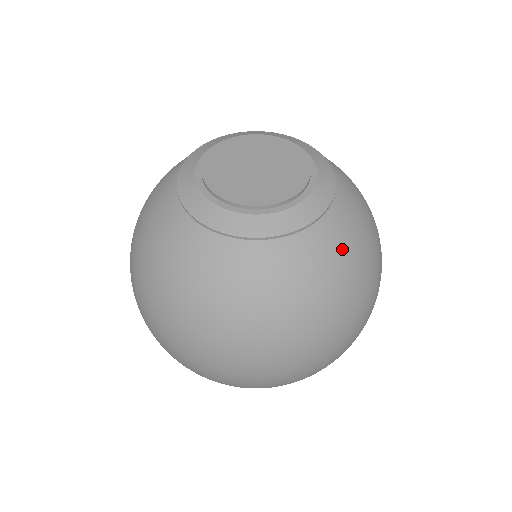
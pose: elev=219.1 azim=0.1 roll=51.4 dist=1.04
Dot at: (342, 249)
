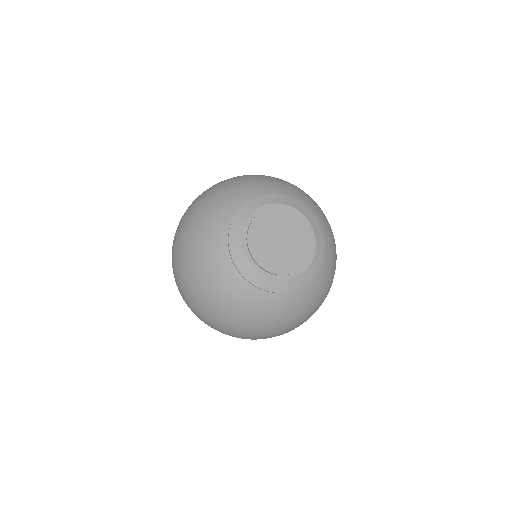
Dot at: (272, 312)
